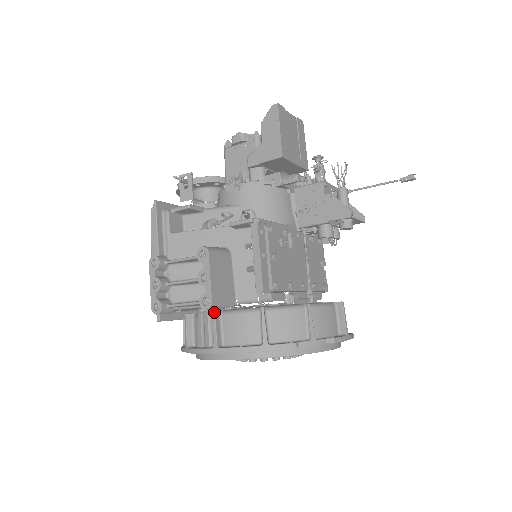
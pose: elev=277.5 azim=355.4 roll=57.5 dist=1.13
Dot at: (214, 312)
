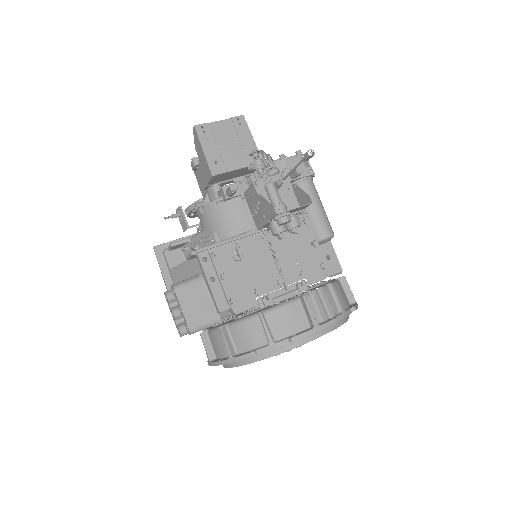
Dot at: (200, 334)
